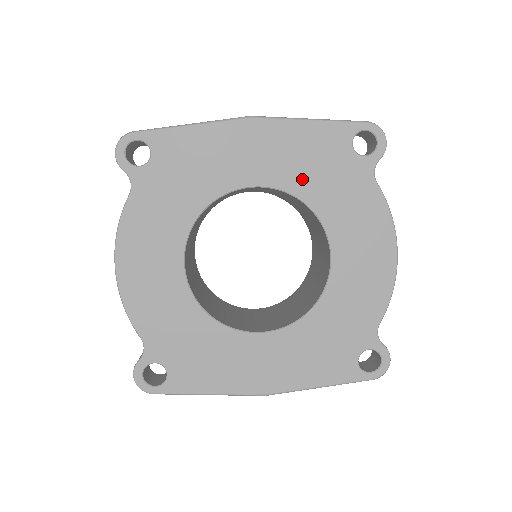
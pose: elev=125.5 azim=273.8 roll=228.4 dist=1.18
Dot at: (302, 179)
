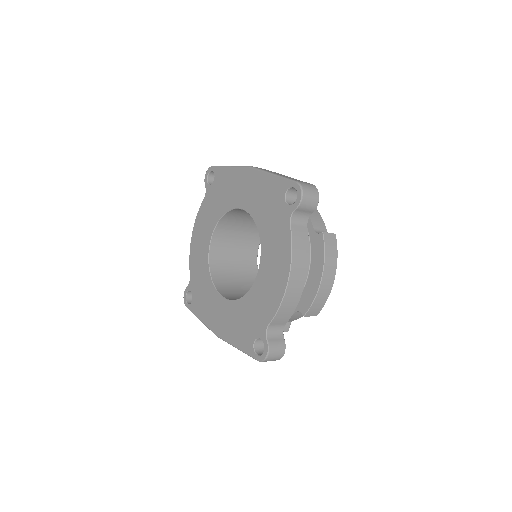
Dot at: (259, 211)
